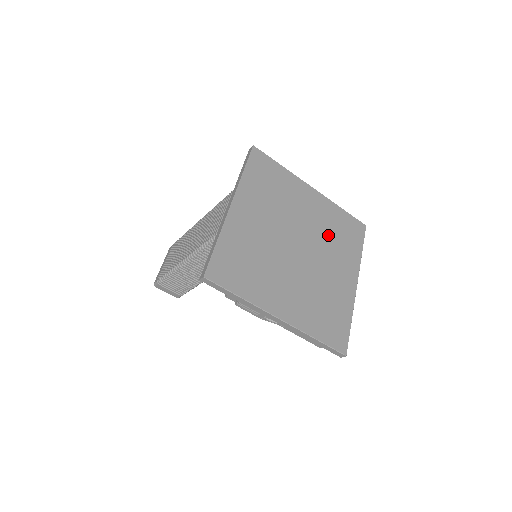
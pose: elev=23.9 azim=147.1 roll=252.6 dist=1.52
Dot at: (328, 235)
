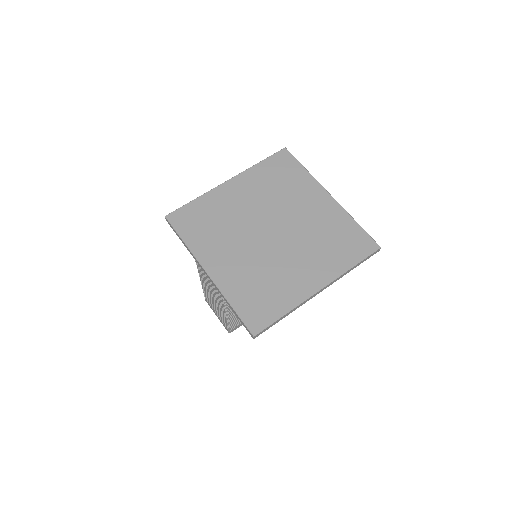
Dot at: (275, 194)
